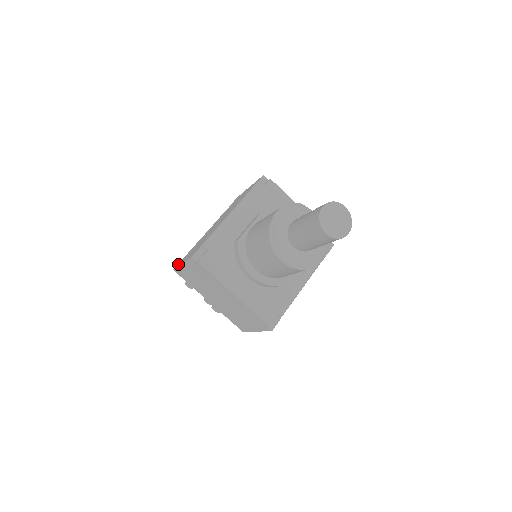
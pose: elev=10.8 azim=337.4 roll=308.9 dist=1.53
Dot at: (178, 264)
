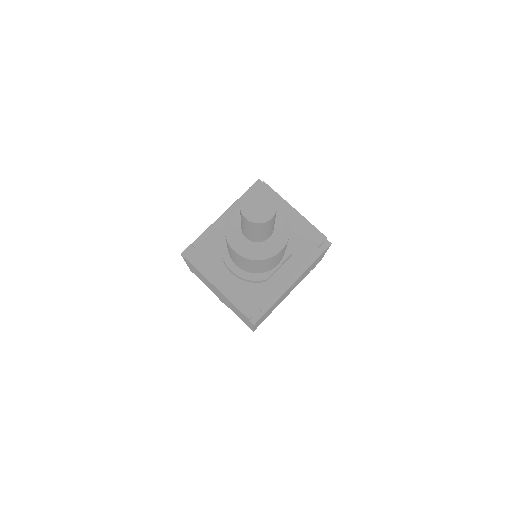
Dot at: occluded
